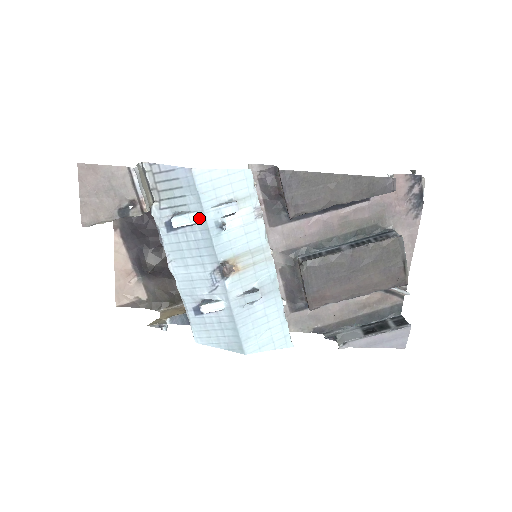
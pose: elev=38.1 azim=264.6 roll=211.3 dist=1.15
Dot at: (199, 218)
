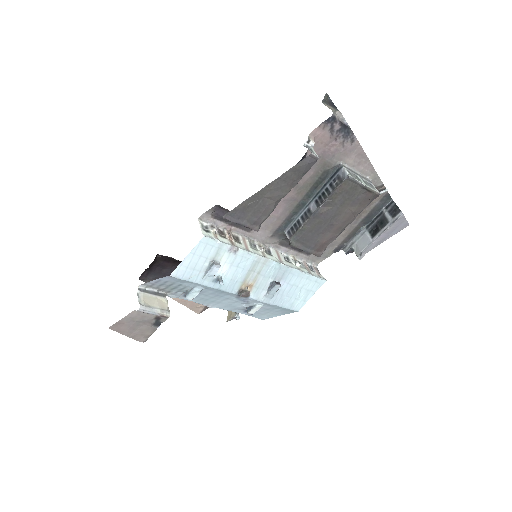
Dot at: (201, 287)
